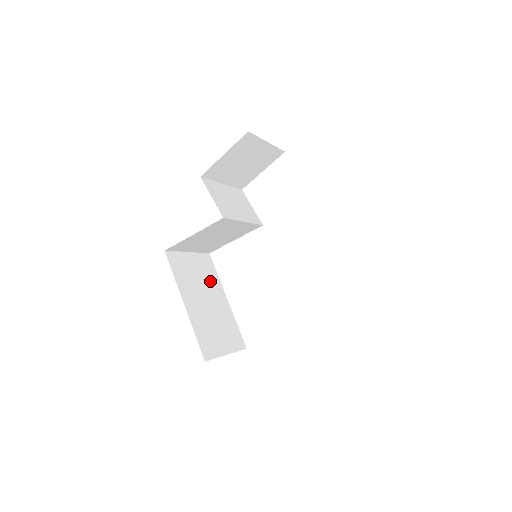
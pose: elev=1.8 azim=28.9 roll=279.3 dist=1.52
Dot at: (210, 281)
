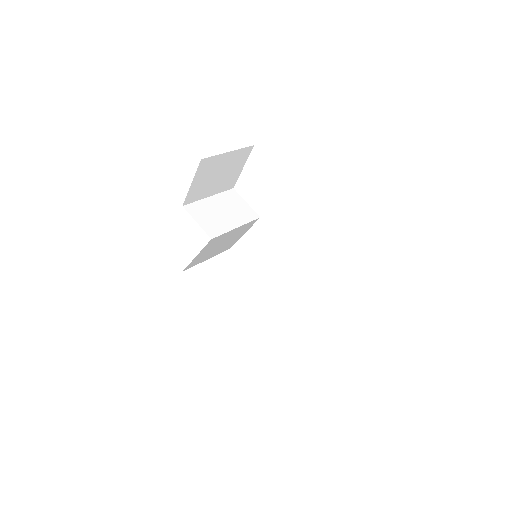
Dot at: (235, 277)
